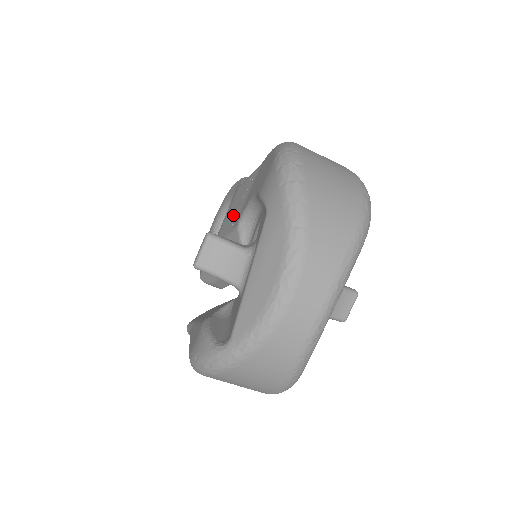
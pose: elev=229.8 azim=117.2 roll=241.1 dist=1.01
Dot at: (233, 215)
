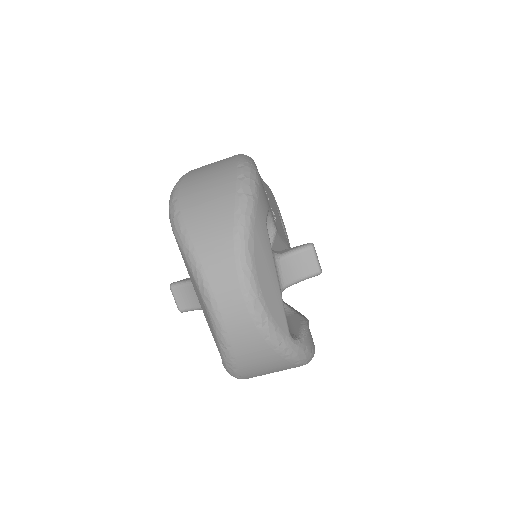
Dot at: occluded
